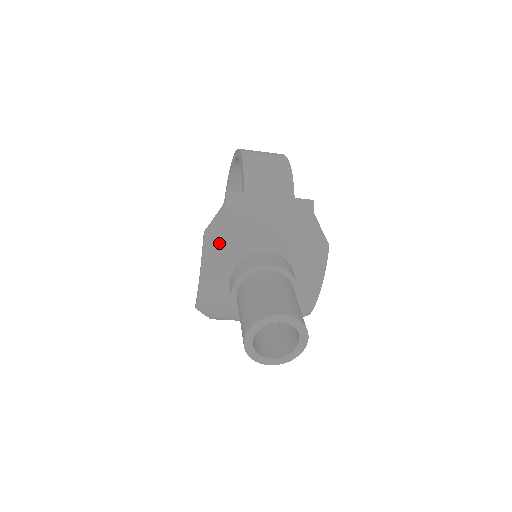
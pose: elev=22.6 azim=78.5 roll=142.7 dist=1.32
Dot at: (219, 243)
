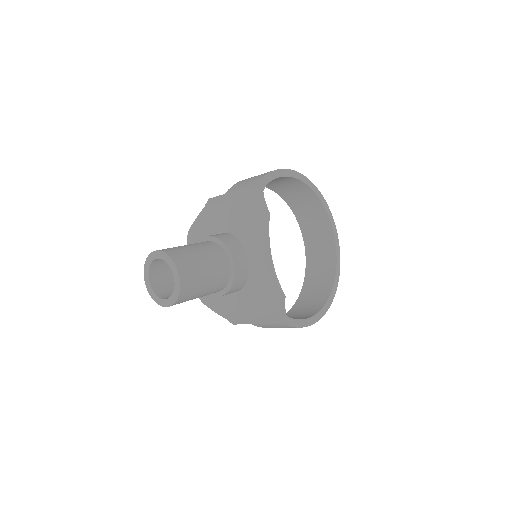
Dot at: (195, 236)
